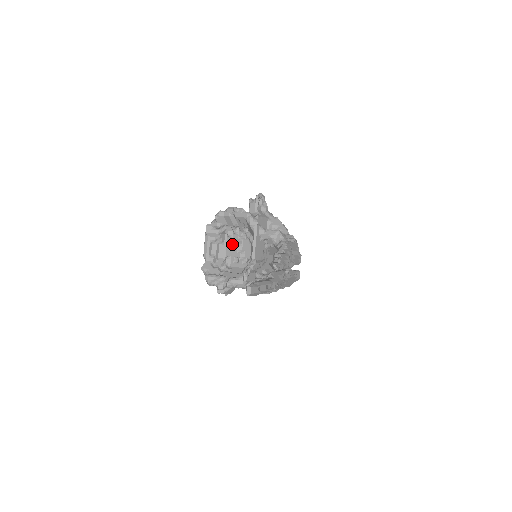
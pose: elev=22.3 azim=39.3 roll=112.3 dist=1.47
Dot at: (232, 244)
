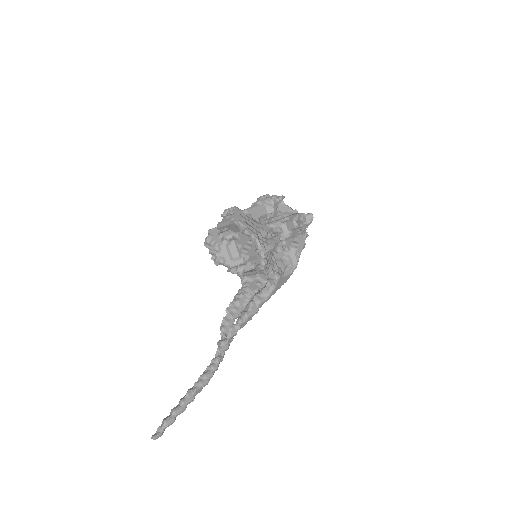
Dot at: (246, 237)
